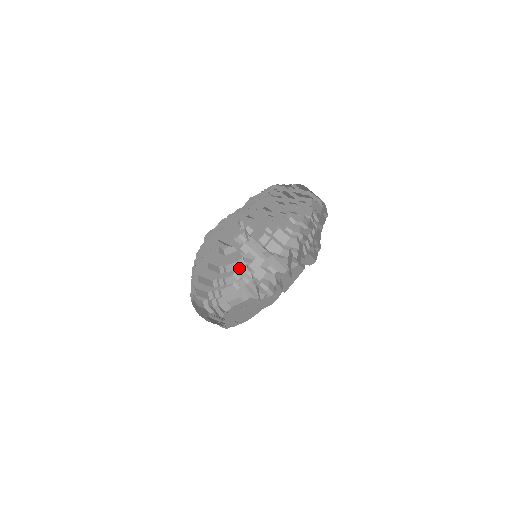
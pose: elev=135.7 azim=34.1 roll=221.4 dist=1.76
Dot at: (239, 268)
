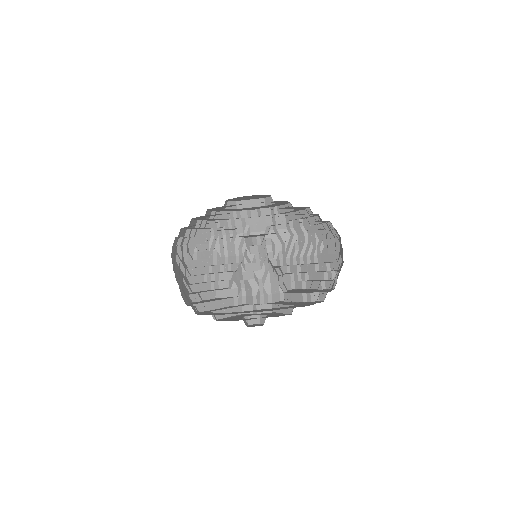
Dot at: (226, 219)
